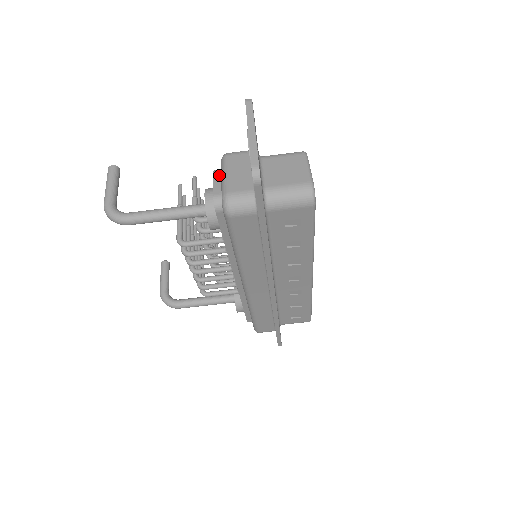
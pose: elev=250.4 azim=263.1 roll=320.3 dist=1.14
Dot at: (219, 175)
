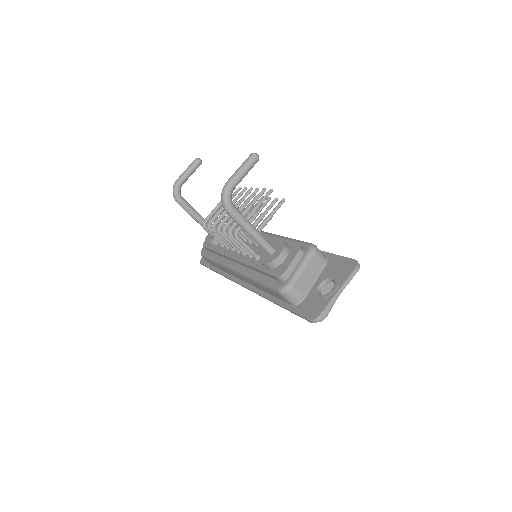
Dot at: (299, 257)
